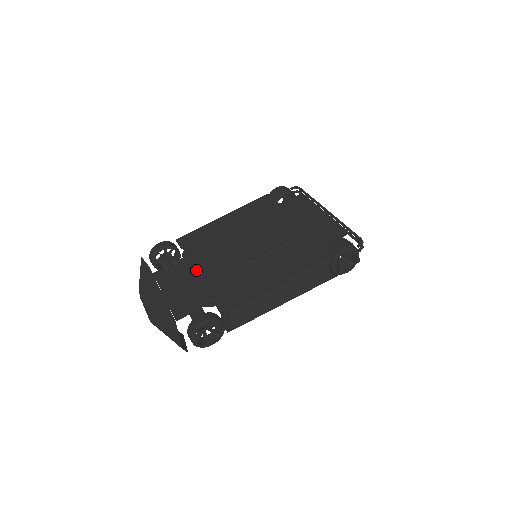
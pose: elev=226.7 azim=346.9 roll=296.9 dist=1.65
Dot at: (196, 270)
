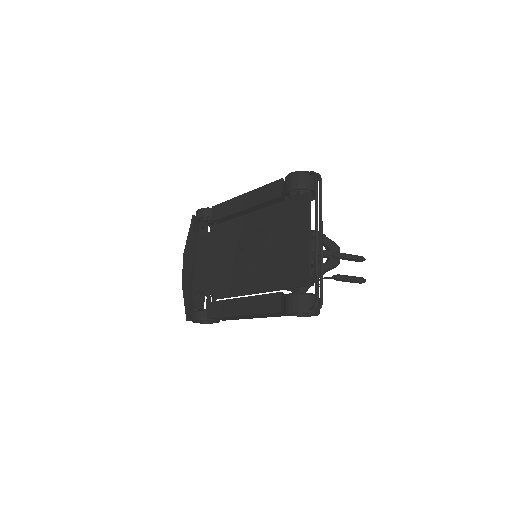
Dot at: (214, 253)
